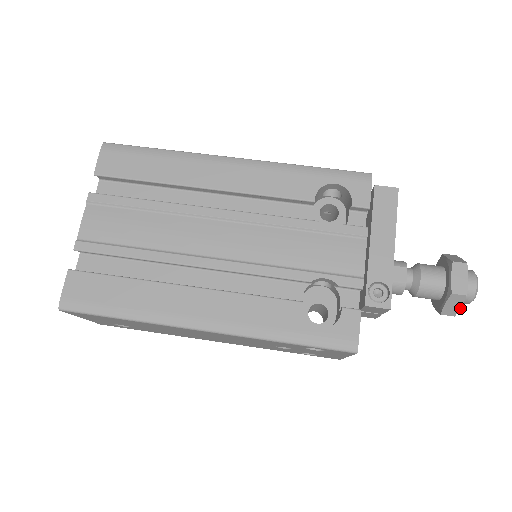
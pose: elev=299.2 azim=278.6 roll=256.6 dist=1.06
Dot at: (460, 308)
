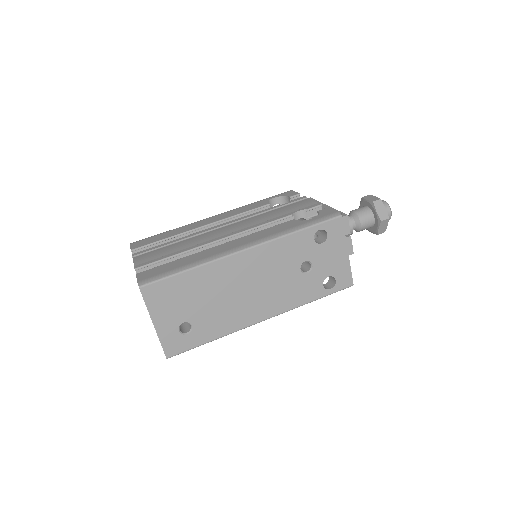
Dot at: (386, 210)
